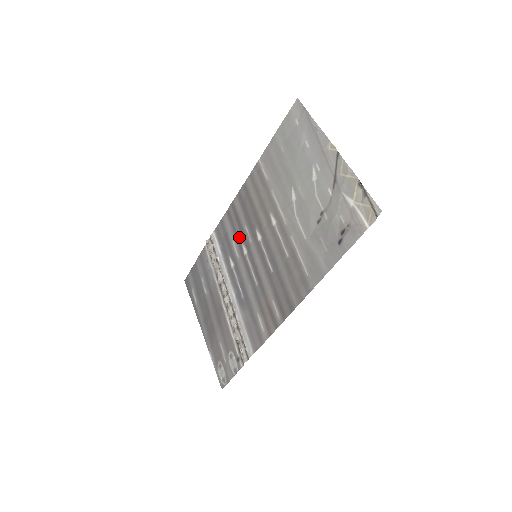
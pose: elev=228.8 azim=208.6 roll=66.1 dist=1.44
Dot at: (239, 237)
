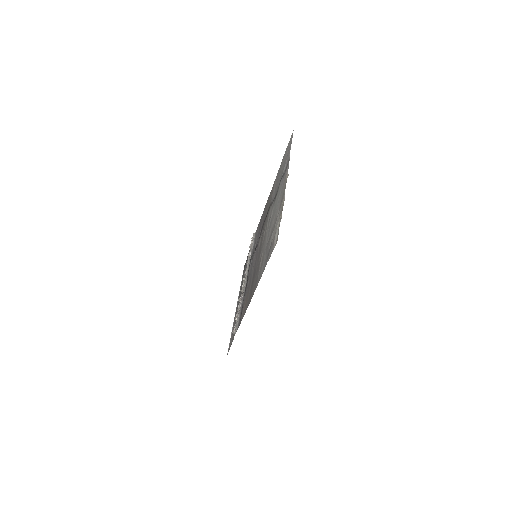
Dot at: occluded
